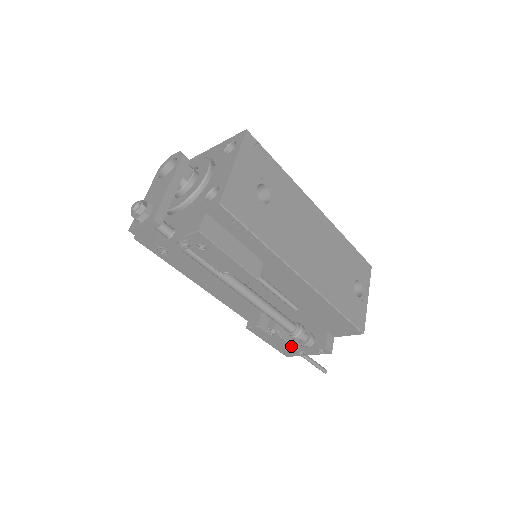
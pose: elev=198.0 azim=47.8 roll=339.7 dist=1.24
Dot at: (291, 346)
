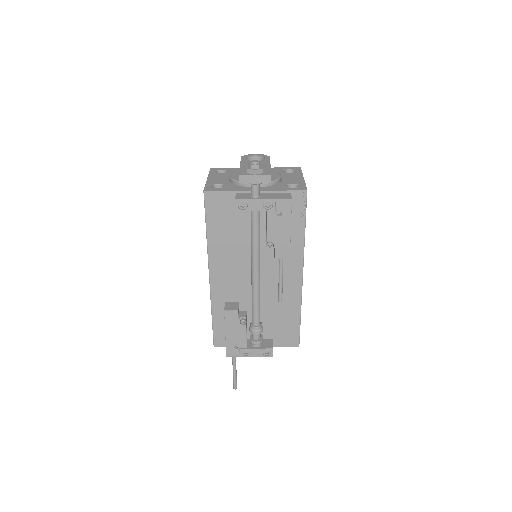
Dot at: (245, 342)
